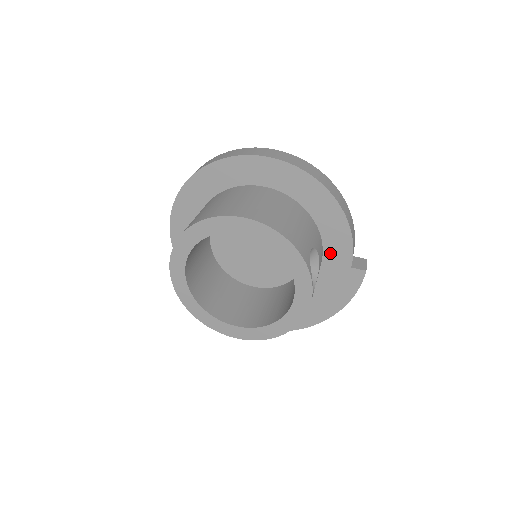
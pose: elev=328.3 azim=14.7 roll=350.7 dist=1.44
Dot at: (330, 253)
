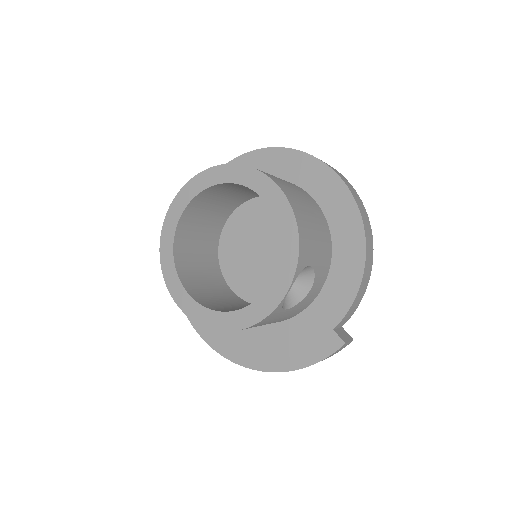
Dot at: (324, 301)
